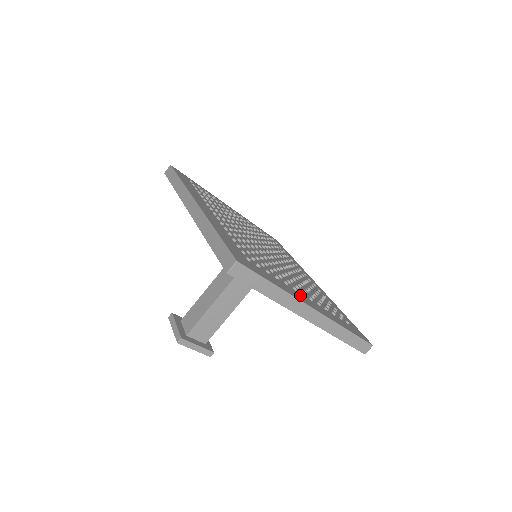
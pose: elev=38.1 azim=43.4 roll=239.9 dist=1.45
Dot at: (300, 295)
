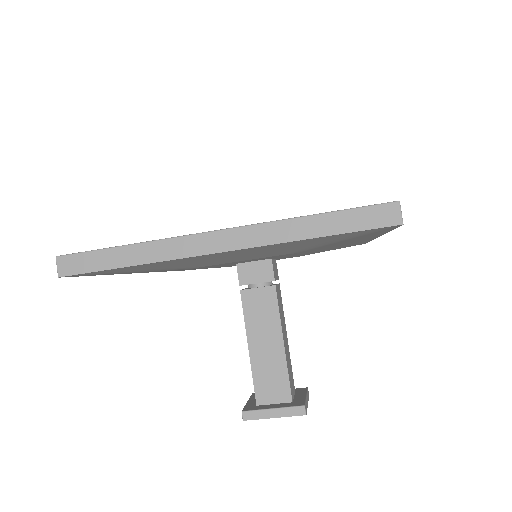
Dot at: occluded
